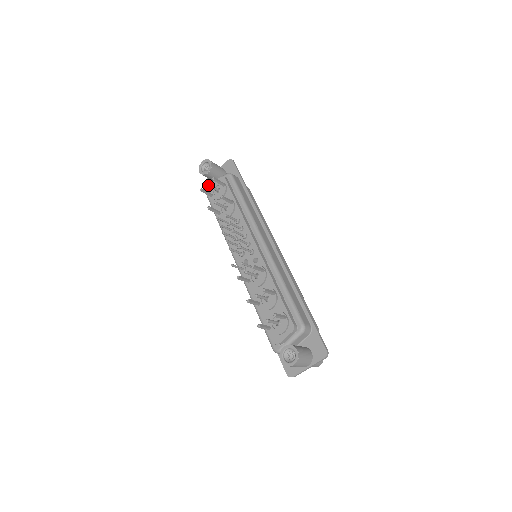
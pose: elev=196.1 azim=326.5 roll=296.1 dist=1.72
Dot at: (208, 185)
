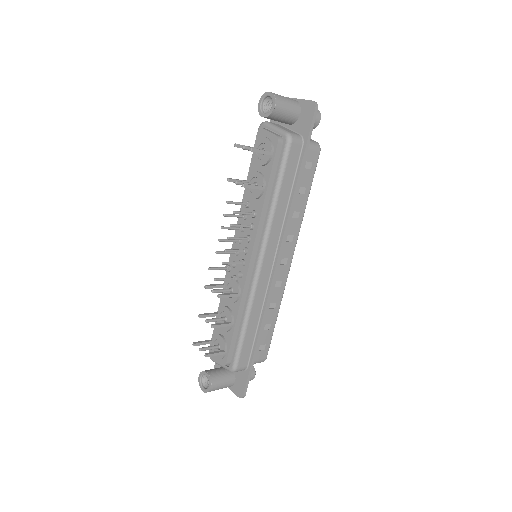
Dot at: (244, 149)
